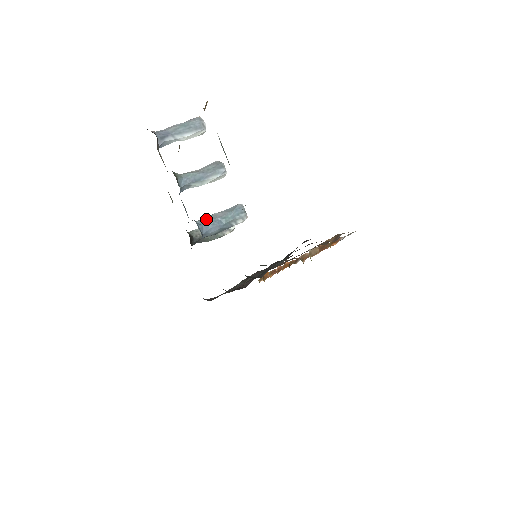
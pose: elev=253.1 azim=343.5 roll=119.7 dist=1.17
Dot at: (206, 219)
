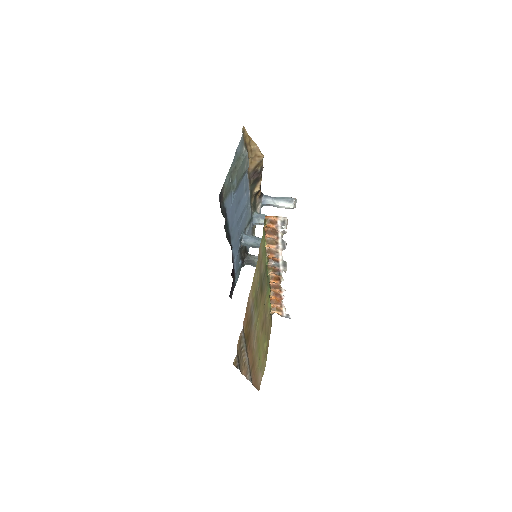
Dot at: (252, 235)
